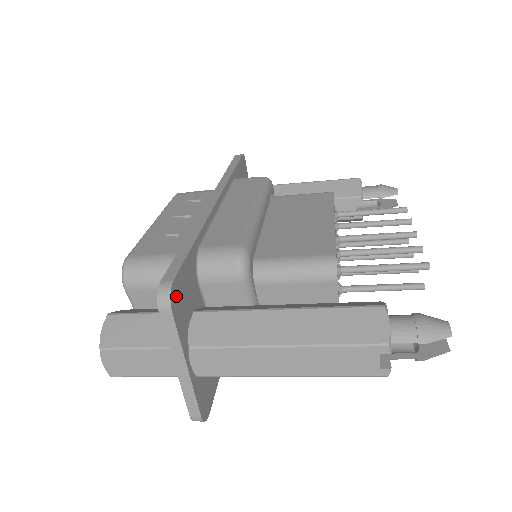
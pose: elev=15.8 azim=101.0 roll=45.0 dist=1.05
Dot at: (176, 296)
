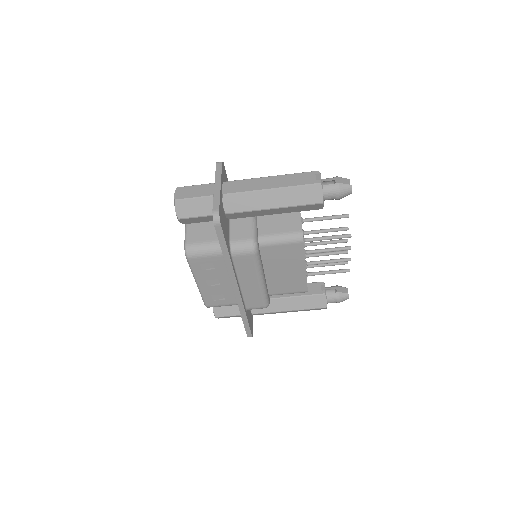
Dot at: (224, 169)
